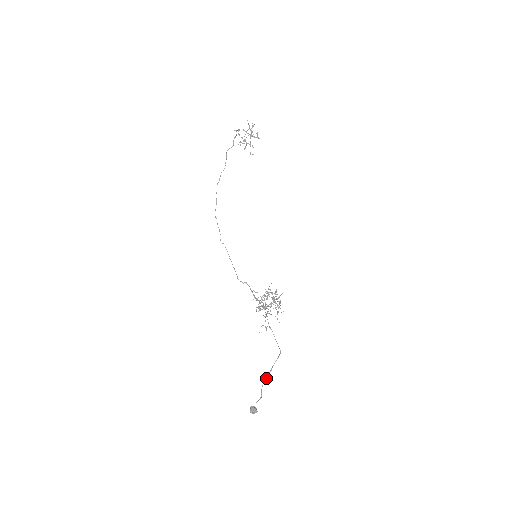
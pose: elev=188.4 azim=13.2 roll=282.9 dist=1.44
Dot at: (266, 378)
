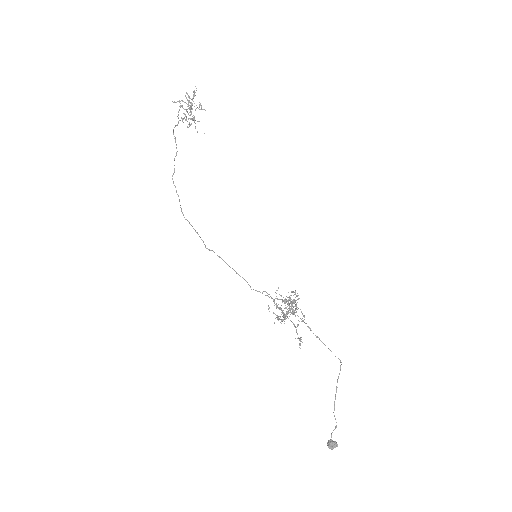
Dot at: (335, 399)
